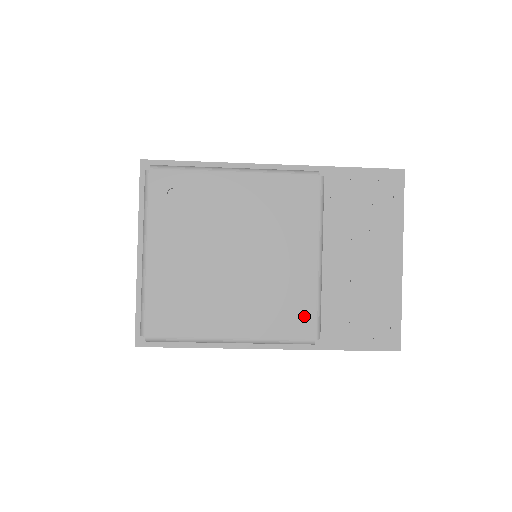
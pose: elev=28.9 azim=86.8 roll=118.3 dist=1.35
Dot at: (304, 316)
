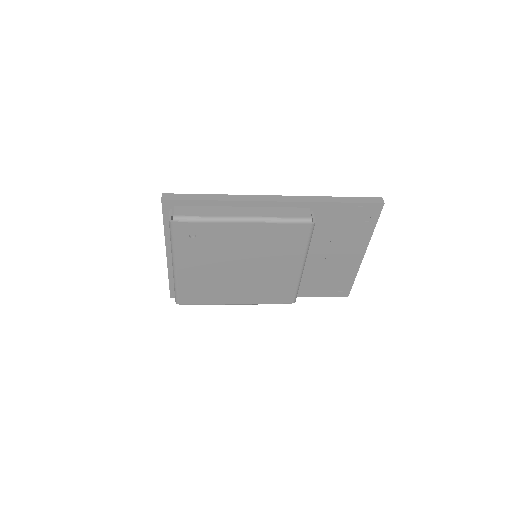
Dot at: (287, 294)
